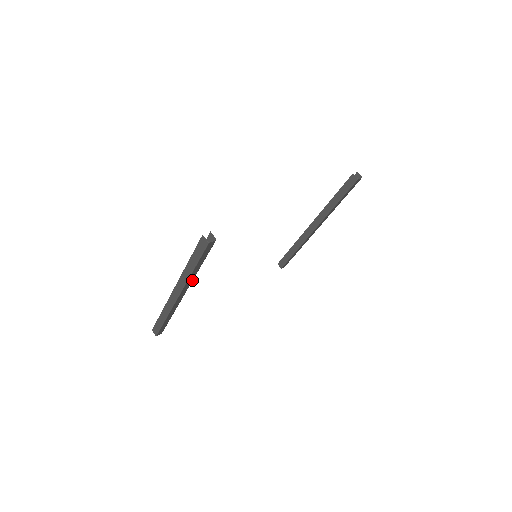
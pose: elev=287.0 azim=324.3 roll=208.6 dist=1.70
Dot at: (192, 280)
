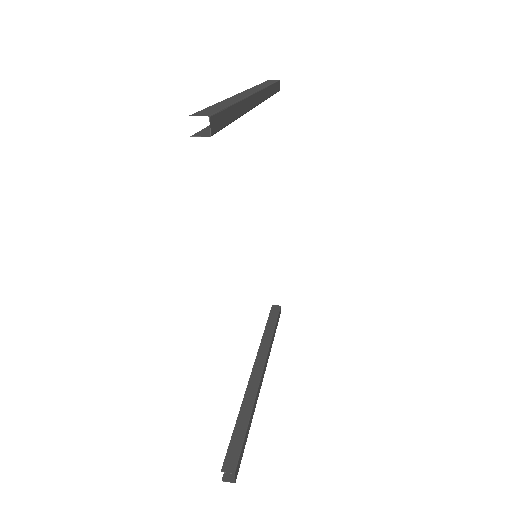
Dot at: (264, 100)
